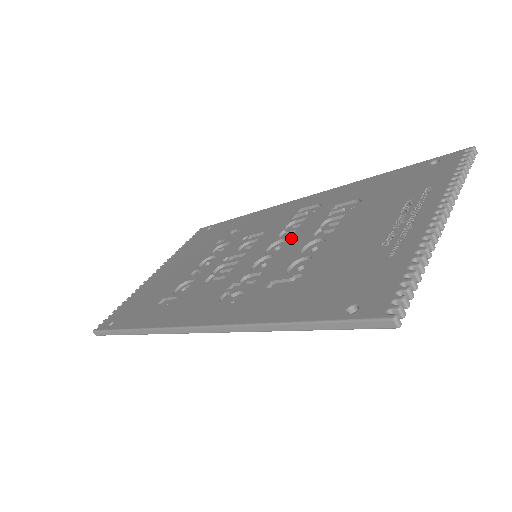
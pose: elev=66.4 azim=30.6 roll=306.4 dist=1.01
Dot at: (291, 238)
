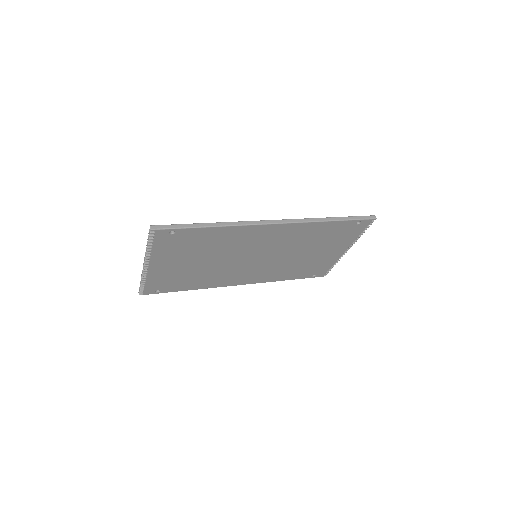
Dot at: occluded
